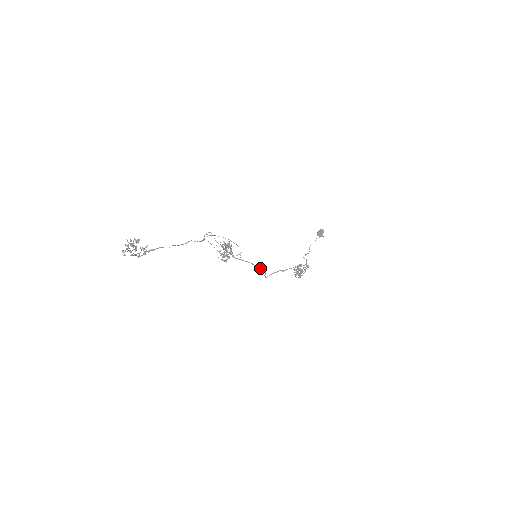
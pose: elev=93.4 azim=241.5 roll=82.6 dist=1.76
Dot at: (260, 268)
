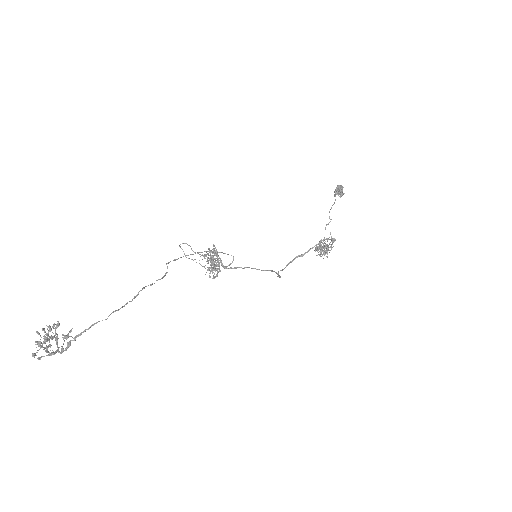
Dot at: (266, 270)
